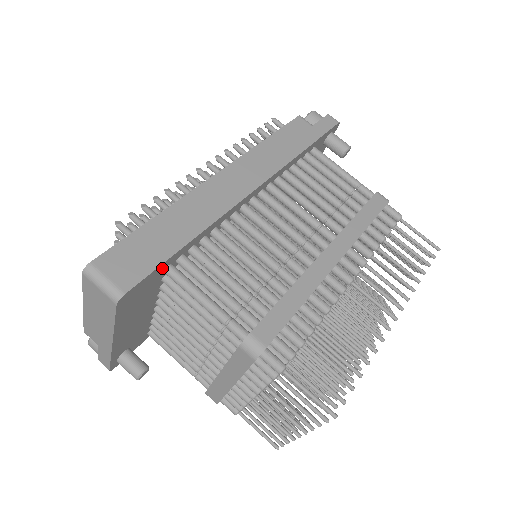
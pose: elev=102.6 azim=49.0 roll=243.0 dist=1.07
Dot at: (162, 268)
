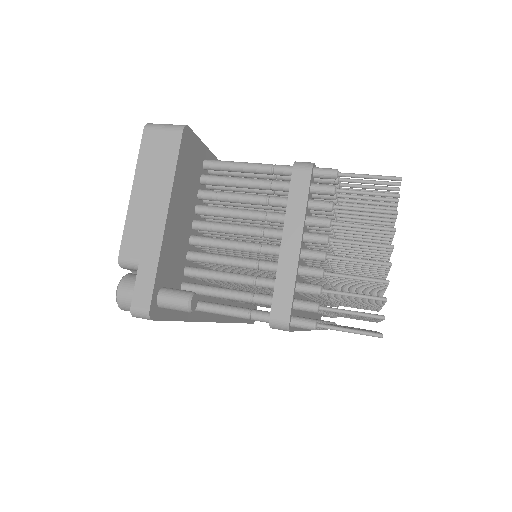
Dot at: (203, 153)
